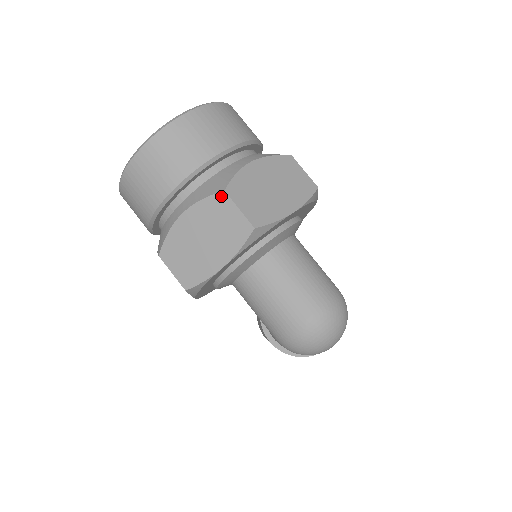
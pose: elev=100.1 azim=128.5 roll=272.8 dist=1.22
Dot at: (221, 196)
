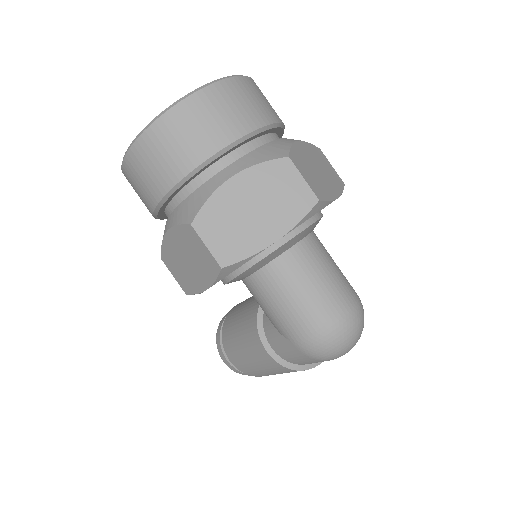
Dot at: (284, 162)
